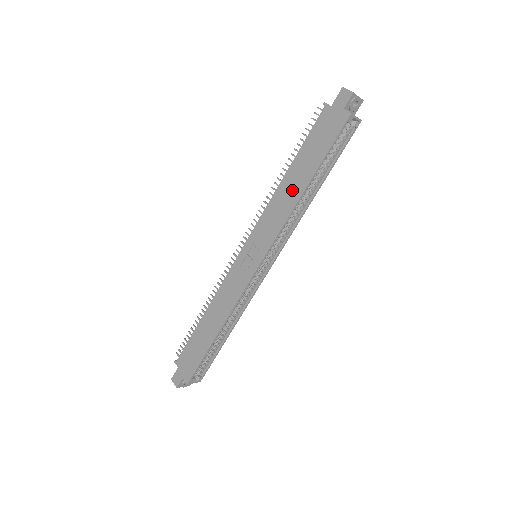
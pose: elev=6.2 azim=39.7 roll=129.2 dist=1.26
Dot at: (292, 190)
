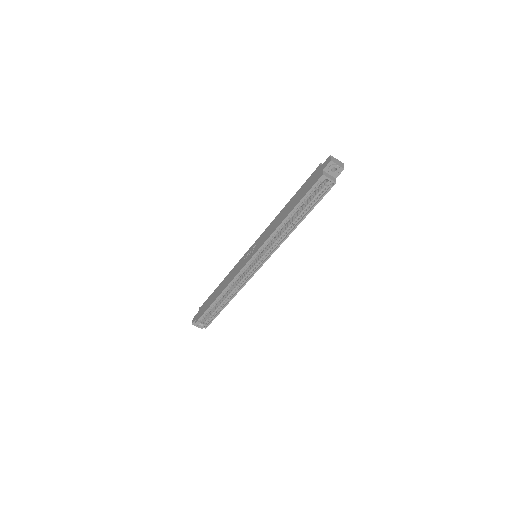
Dot at: (281, 217)
